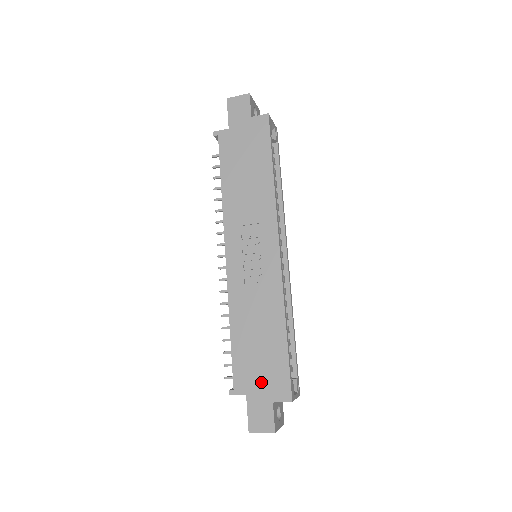
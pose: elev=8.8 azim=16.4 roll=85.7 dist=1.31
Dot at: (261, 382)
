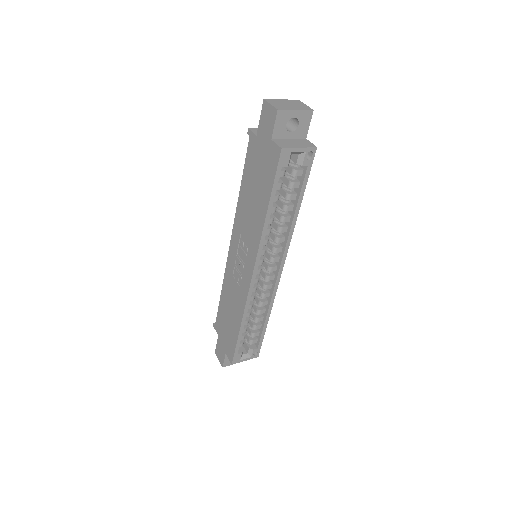
Dot at: (224, 338)
